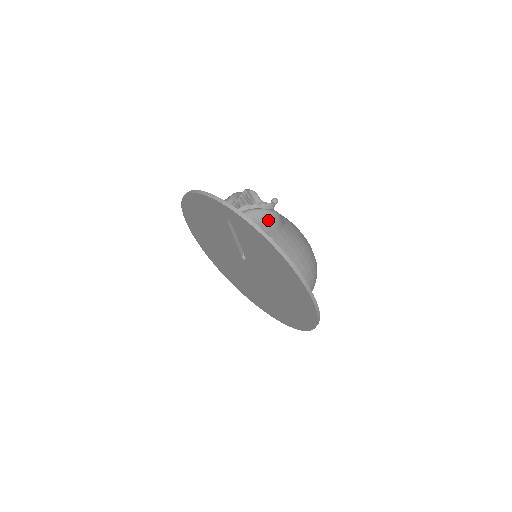
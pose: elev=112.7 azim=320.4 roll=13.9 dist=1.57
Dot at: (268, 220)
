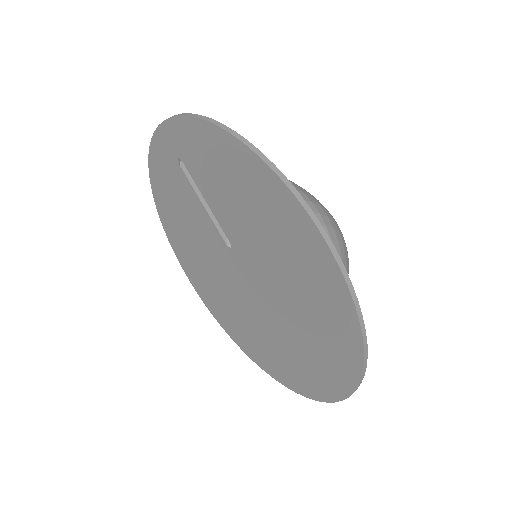
Dot at: occluded
